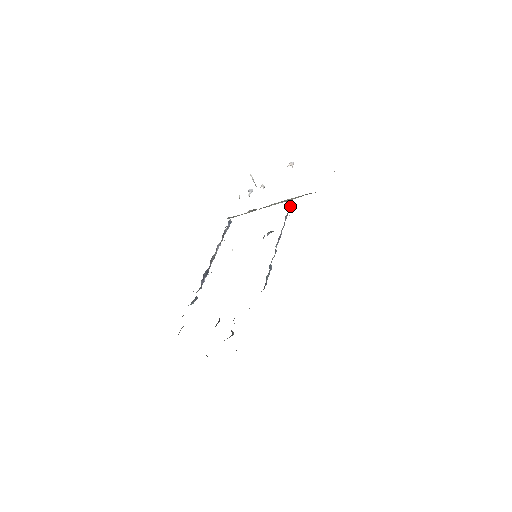
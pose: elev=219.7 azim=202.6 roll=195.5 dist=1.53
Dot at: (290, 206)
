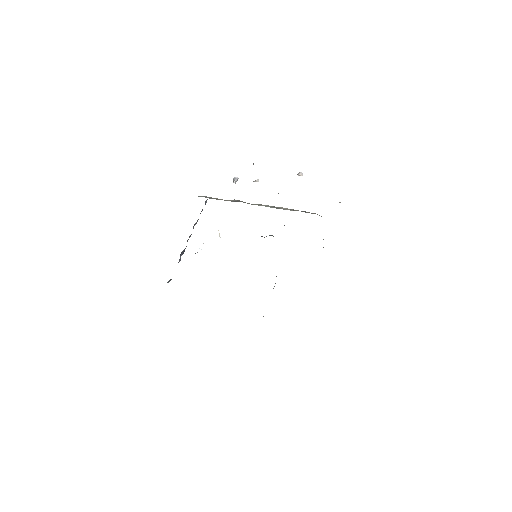
Dot at: occluded
